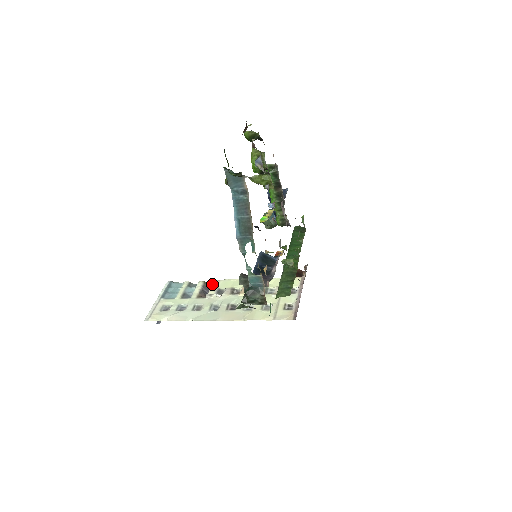
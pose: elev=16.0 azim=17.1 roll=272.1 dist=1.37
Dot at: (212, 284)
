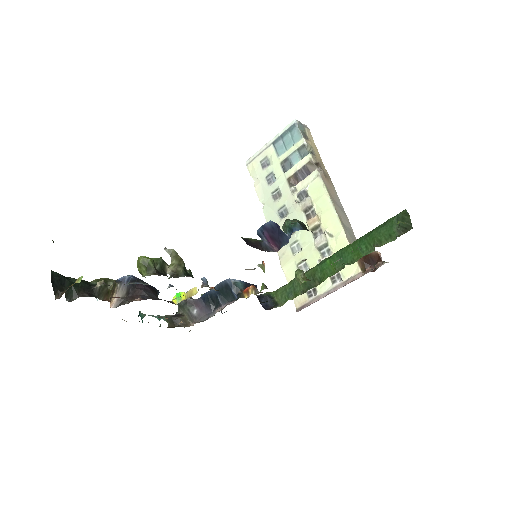
Dot at: occluded
